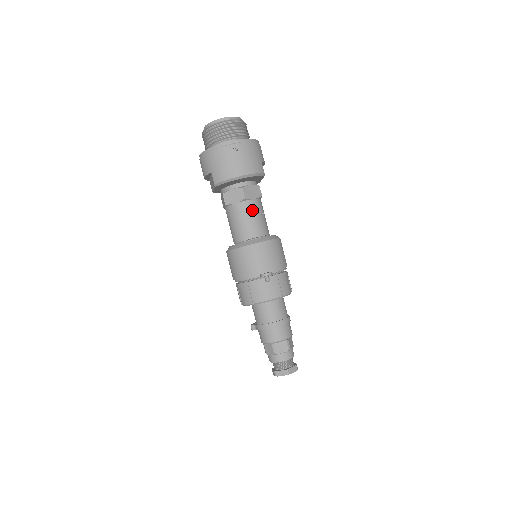
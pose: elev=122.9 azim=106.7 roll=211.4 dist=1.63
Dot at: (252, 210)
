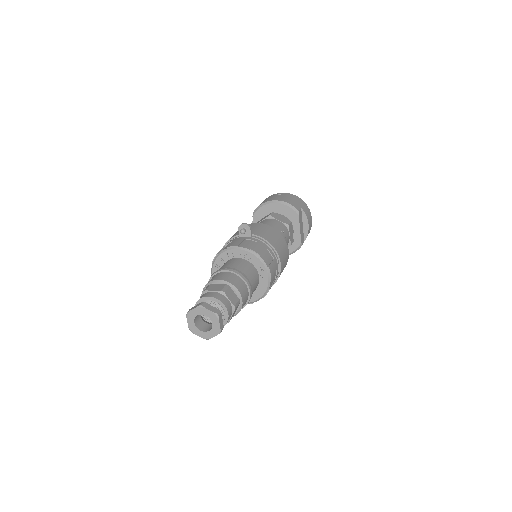
Dot at: (271, 222)
